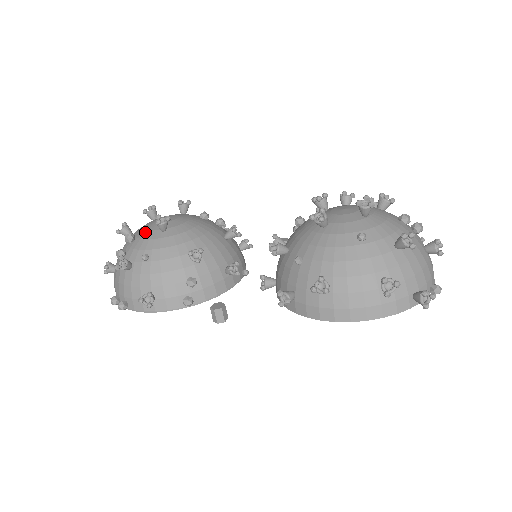
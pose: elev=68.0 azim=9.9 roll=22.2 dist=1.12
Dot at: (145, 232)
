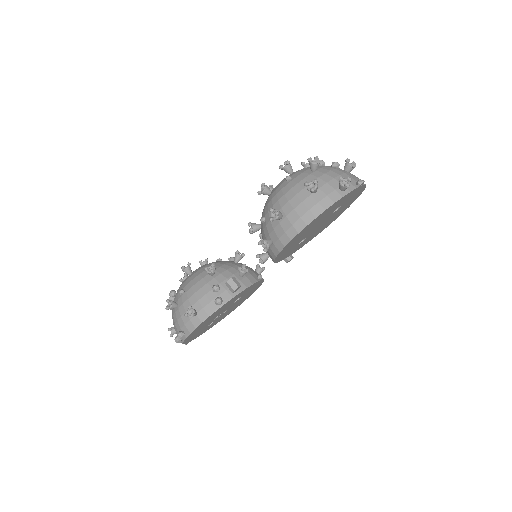
Dot at: occluded
